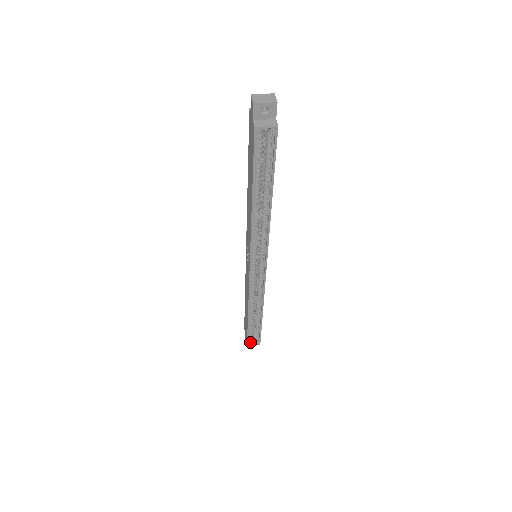
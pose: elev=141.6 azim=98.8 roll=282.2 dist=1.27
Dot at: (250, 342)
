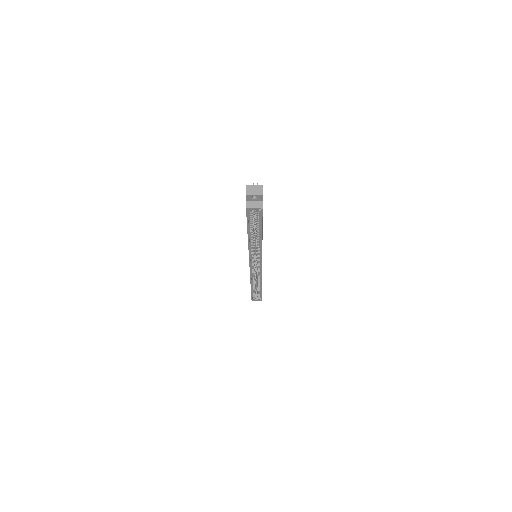
Dot at: (254, 298)
